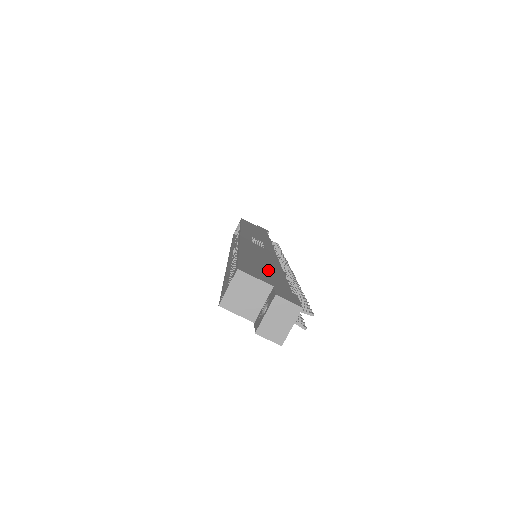
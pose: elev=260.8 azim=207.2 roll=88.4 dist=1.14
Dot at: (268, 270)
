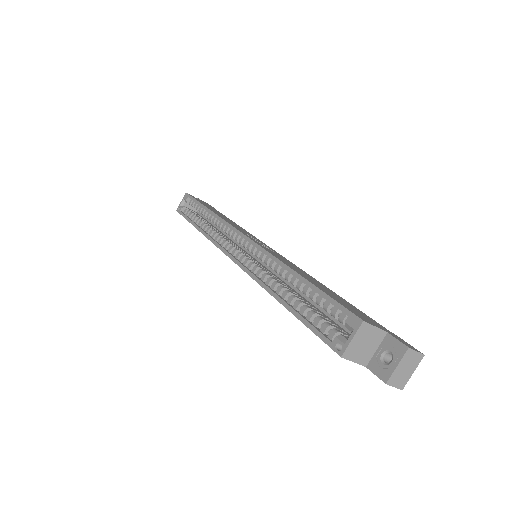
Dot at: (342, 300)
